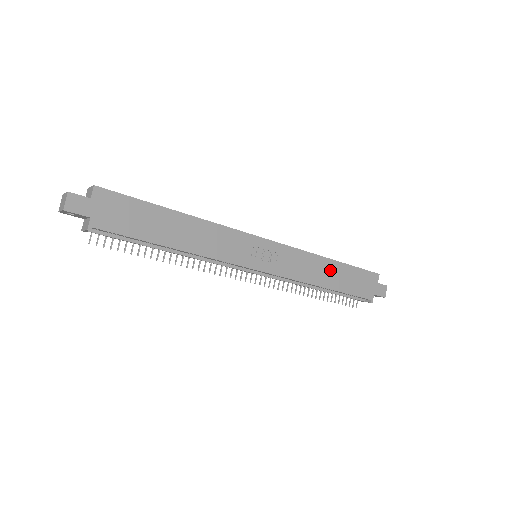
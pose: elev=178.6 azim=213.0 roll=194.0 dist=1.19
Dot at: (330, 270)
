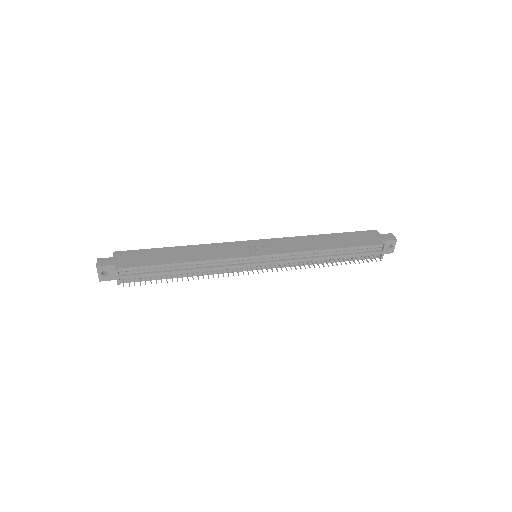
Dot at: (325, 240)
